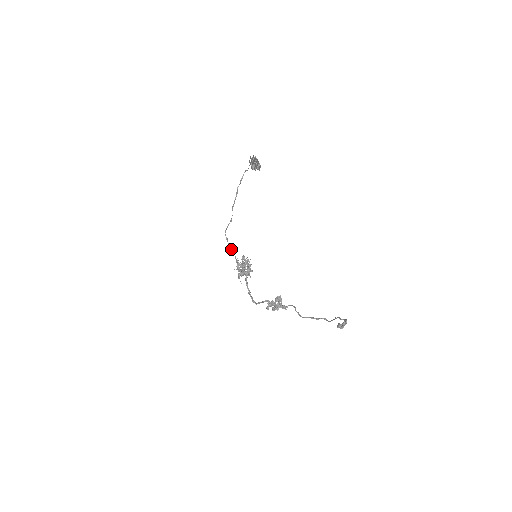
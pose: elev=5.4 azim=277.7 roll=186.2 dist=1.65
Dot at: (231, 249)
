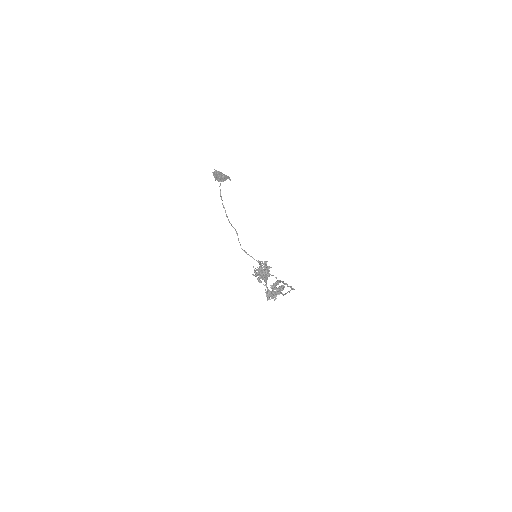
Dot at: occluded
